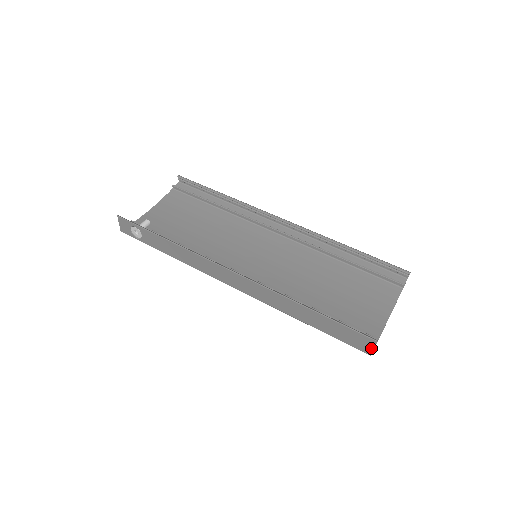
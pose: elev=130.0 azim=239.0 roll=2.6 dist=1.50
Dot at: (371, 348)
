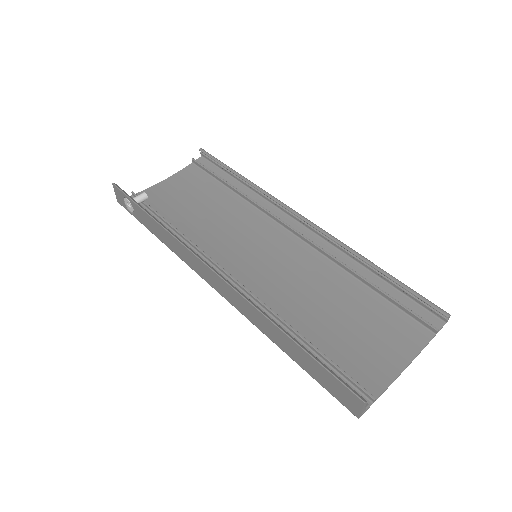
Dot at: (358, 409)
